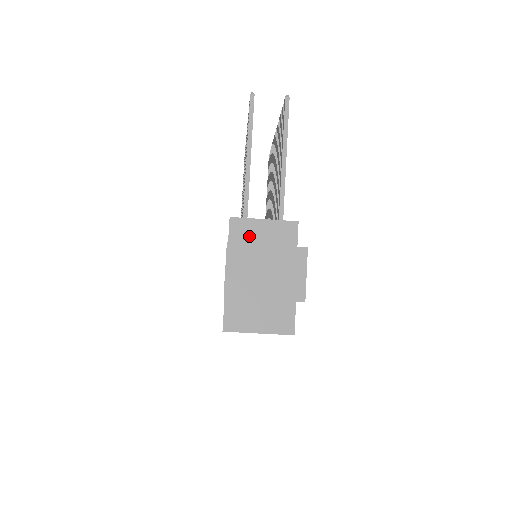
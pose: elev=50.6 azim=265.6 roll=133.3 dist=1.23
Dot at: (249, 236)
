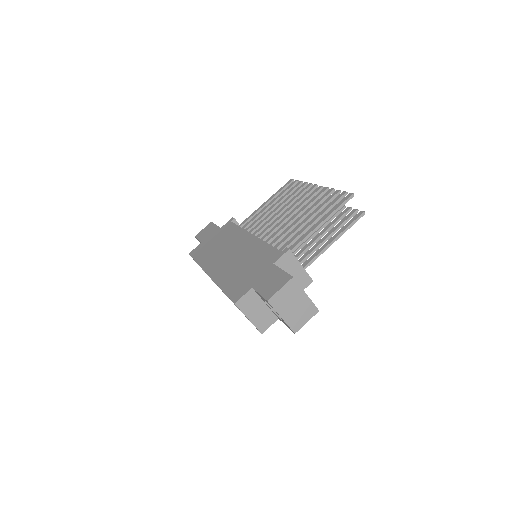
Dot at: (288, 267)
